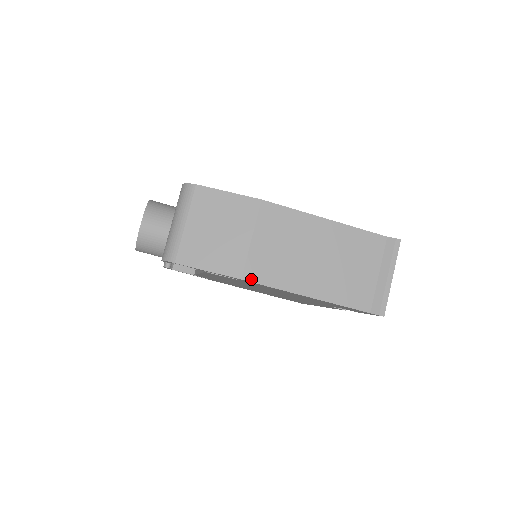
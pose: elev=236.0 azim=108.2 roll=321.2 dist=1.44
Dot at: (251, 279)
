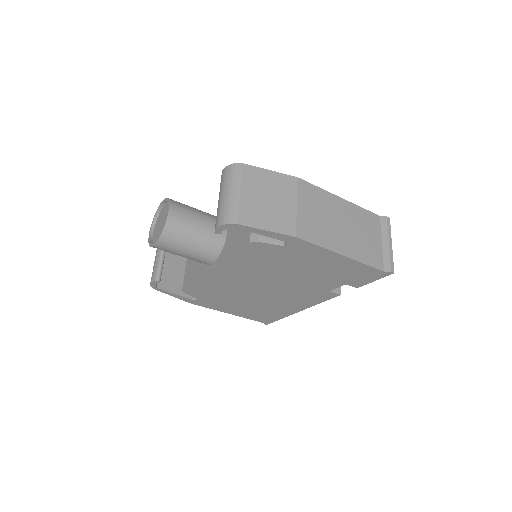
Dot at: (303, 237)
